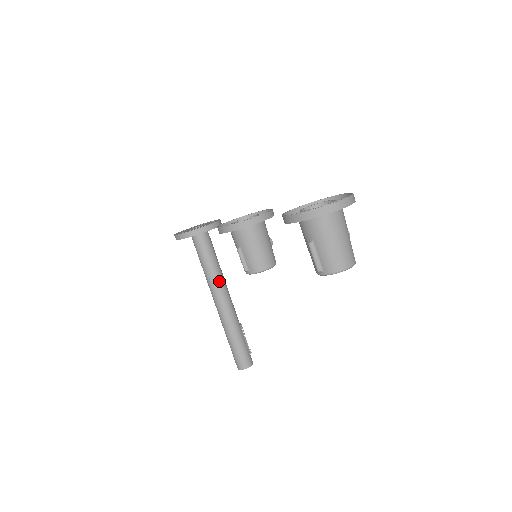
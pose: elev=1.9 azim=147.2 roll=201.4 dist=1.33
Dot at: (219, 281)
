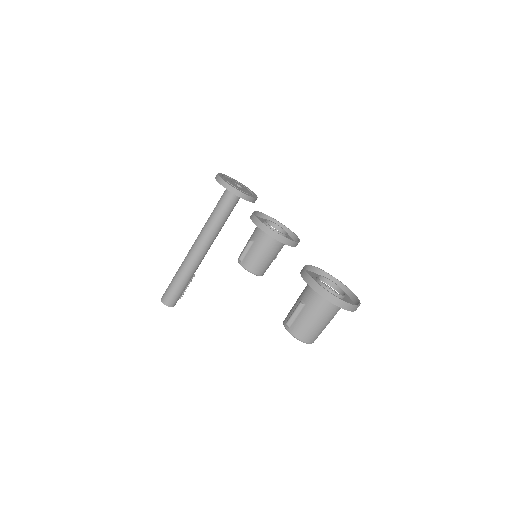
Dot at: (212, 235)
